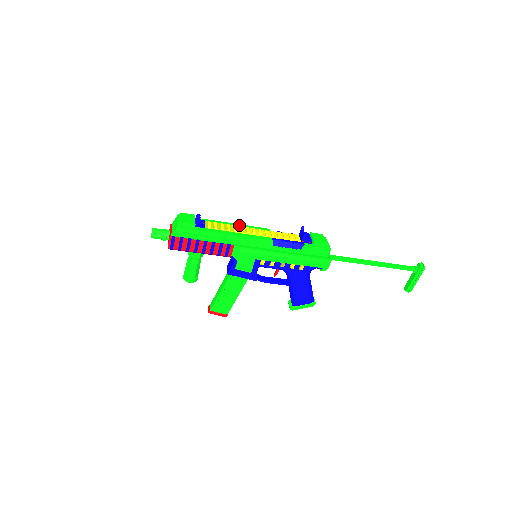
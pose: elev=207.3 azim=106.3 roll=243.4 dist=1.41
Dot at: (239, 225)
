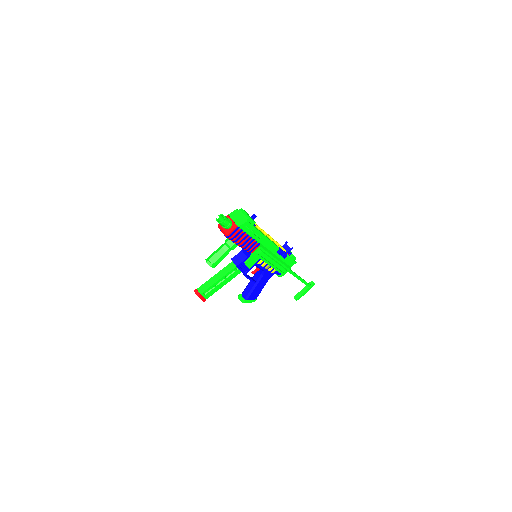
Dot at: occluded
